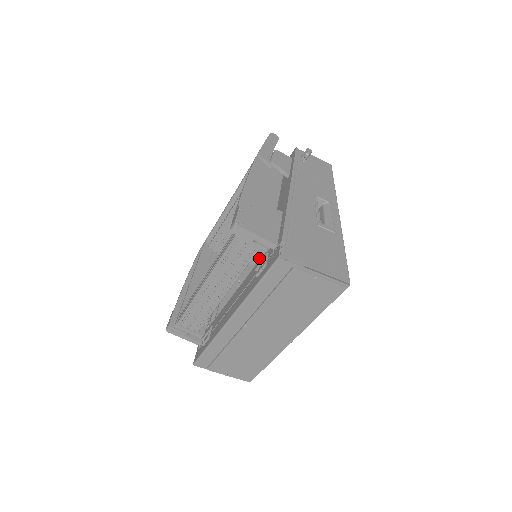
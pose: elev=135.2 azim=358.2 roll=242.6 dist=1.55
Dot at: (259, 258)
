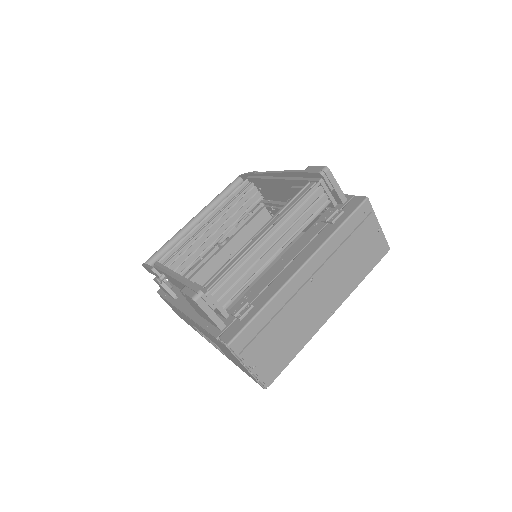
Dot at: occluded
